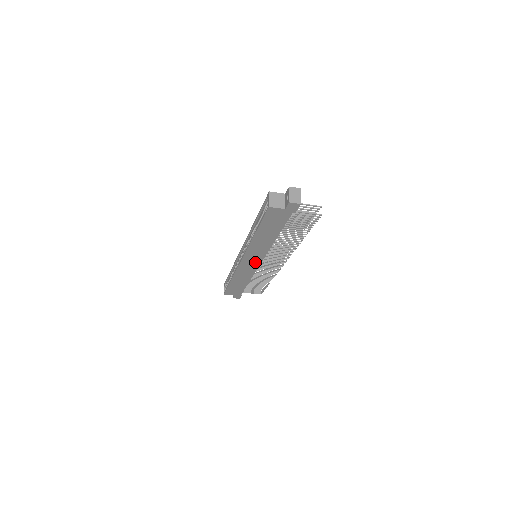
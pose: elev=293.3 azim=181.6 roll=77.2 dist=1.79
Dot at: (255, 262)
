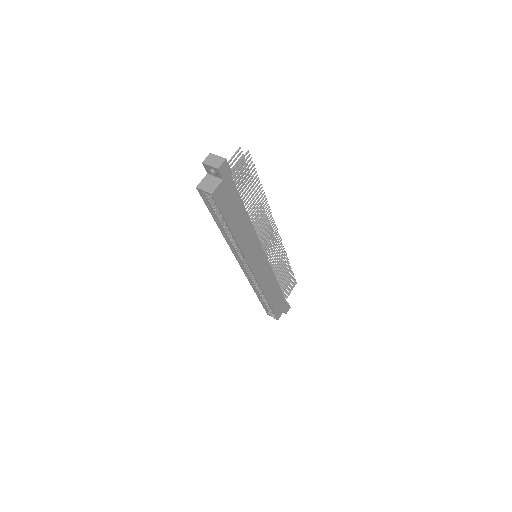
Dot at: (262, 260)
